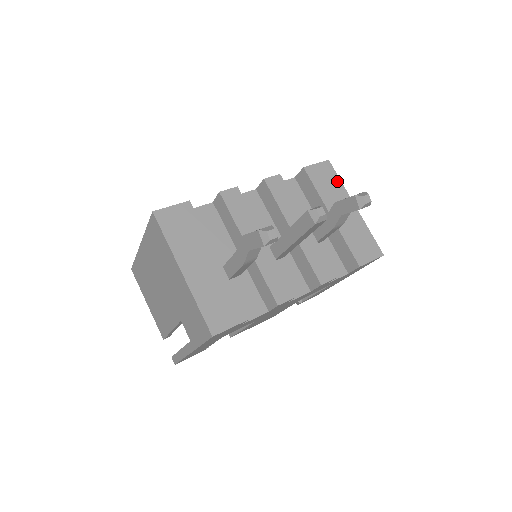
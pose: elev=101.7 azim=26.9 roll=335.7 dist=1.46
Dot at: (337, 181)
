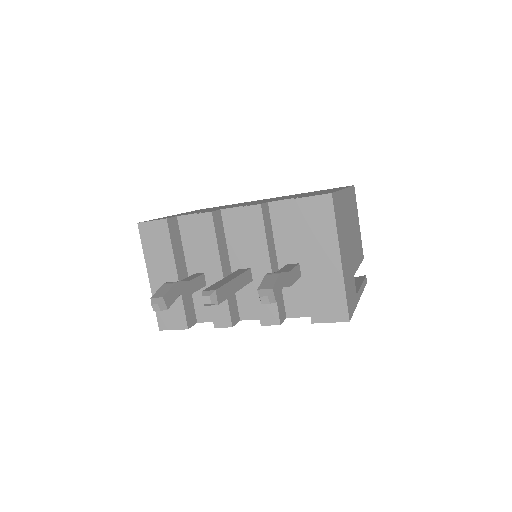
Dot at: (330, 223)
